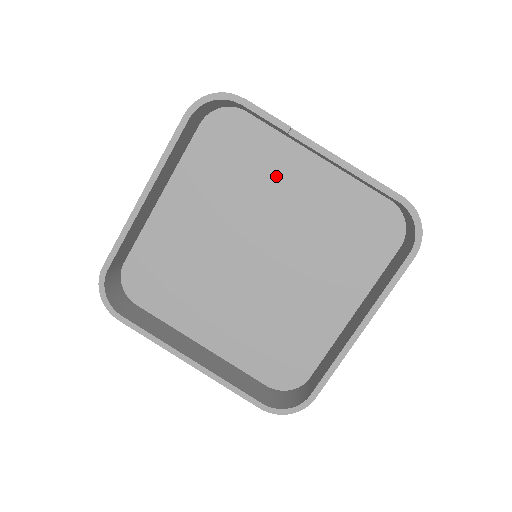
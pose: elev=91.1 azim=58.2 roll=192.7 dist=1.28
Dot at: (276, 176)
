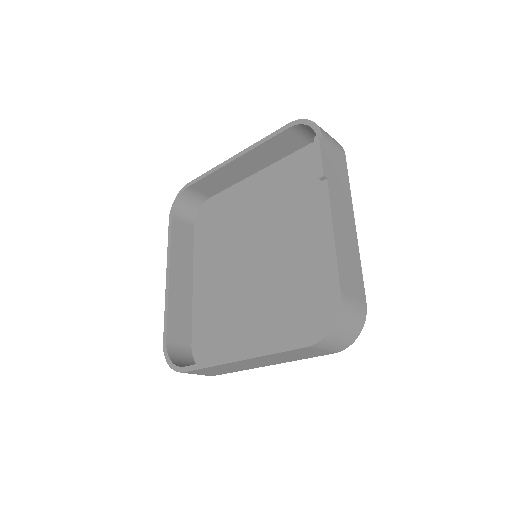
Dot at: (313, 215)
